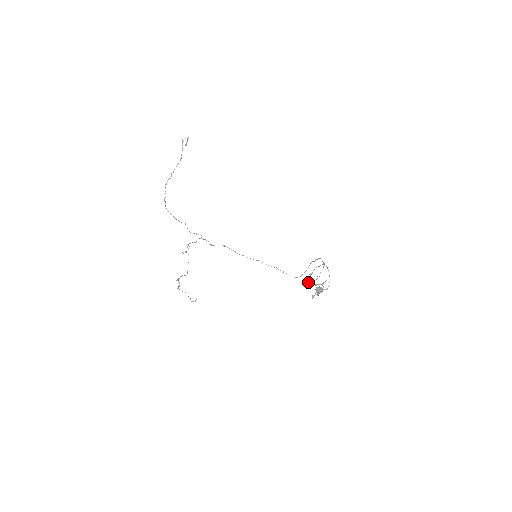
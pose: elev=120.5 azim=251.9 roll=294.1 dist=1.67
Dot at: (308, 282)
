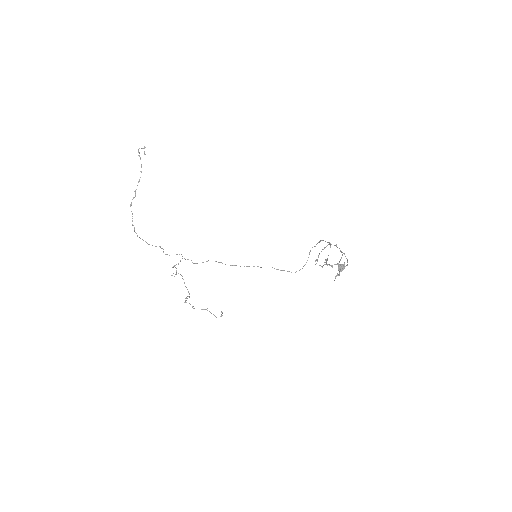
Dot at: (323, 265)
